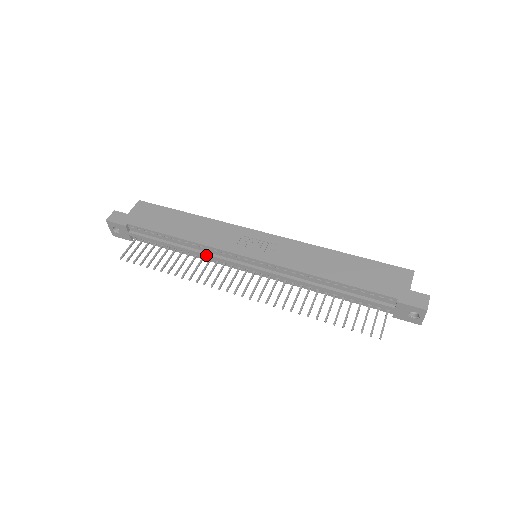
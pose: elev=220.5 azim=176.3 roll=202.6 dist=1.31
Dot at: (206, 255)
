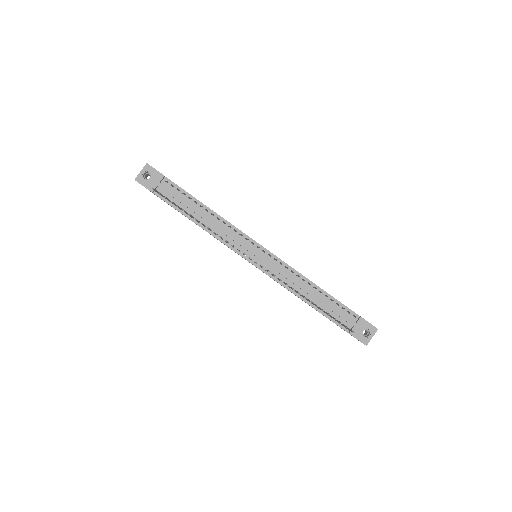
Dot at: (225, 230)
